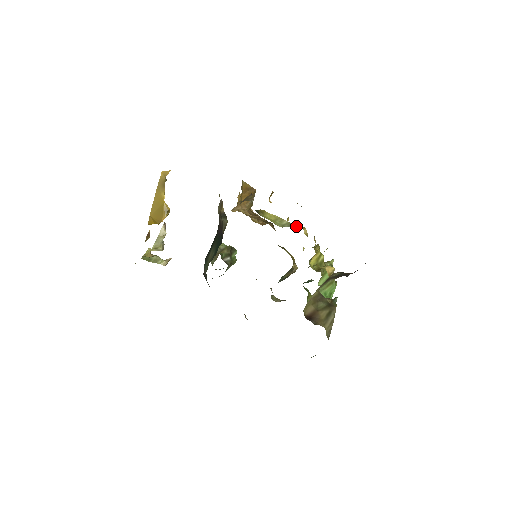
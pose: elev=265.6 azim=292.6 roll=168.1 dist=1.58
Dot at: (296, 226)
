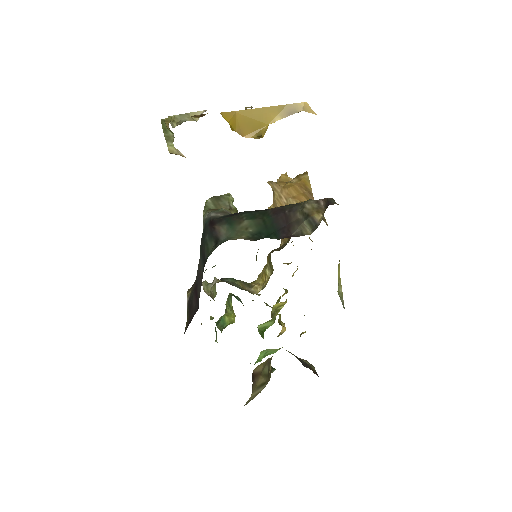
Dot at: occluded
